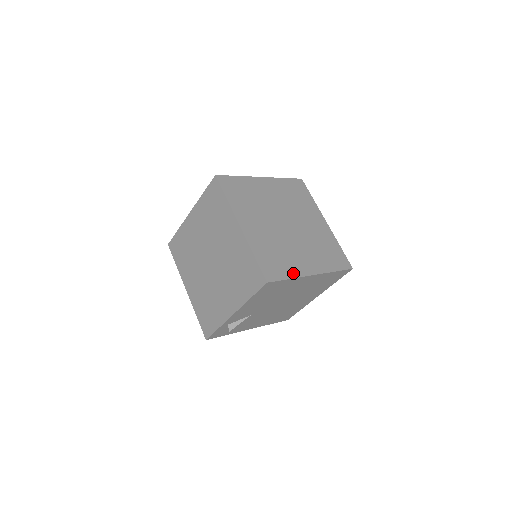
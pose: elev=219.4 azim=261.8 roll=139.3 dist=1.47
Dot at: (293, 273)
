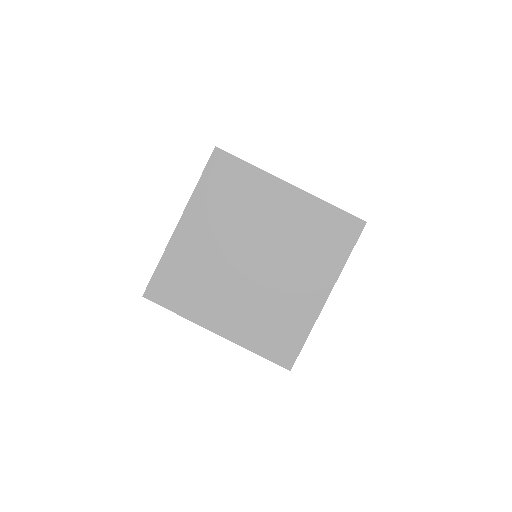
Dot at: (306, 325)
